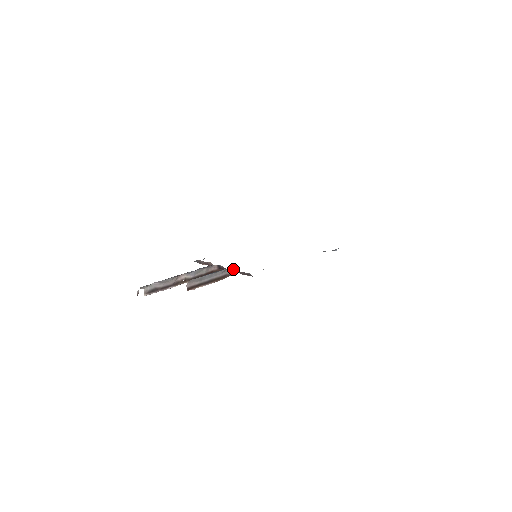
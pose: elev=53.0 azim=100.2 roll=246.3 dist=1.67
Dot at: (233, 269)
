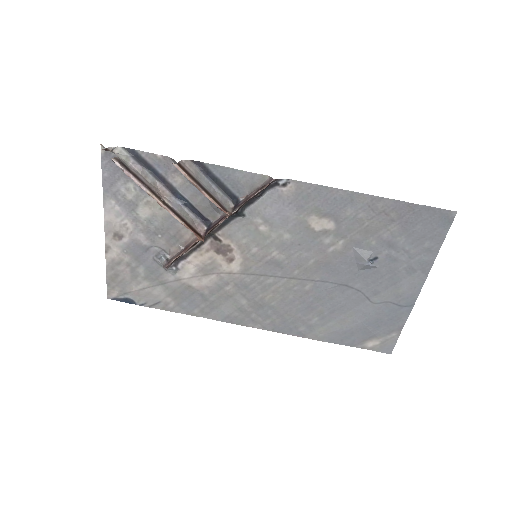
Dot at: (238, 201)
